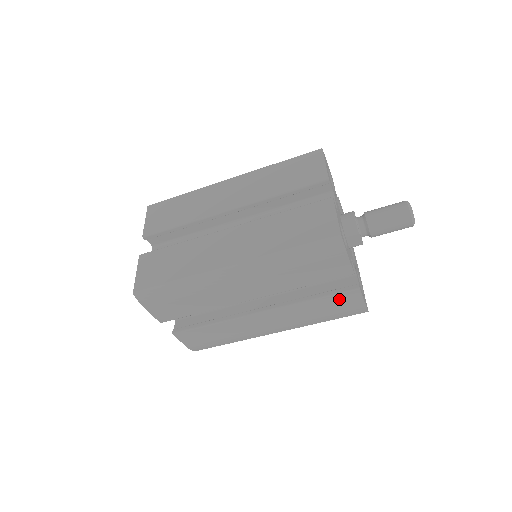
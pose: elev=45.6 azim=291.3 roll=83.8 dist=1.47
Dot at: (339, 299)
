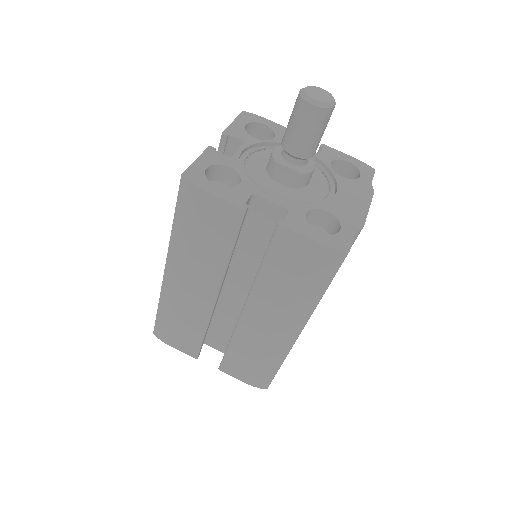
Dot at: (281, 252)
